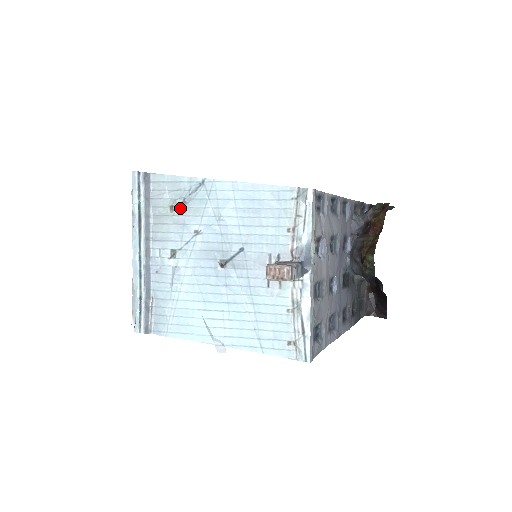
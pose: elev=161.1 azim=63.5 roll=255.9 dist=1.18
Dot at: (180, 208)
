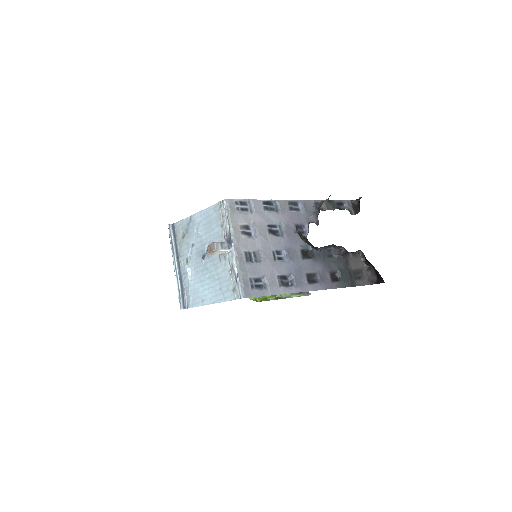
Dot at: (186, 235)
